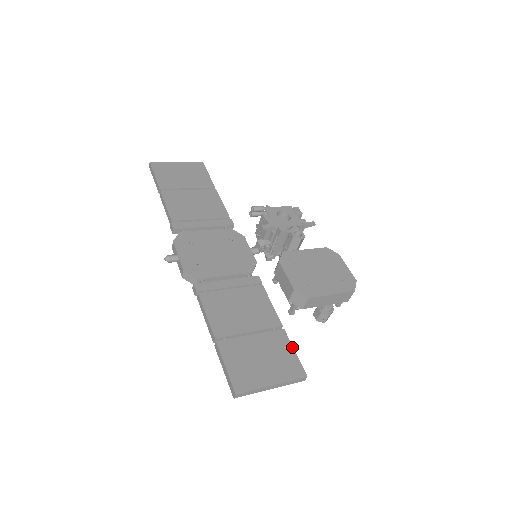
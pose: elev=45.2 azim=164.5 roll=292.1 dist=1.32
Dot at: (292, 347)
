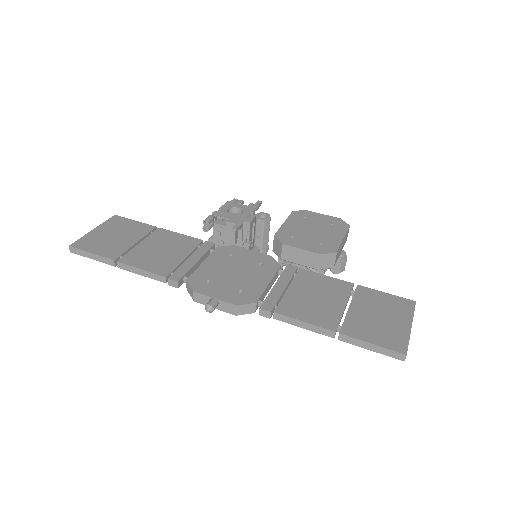
Dot at: (380, 292)
